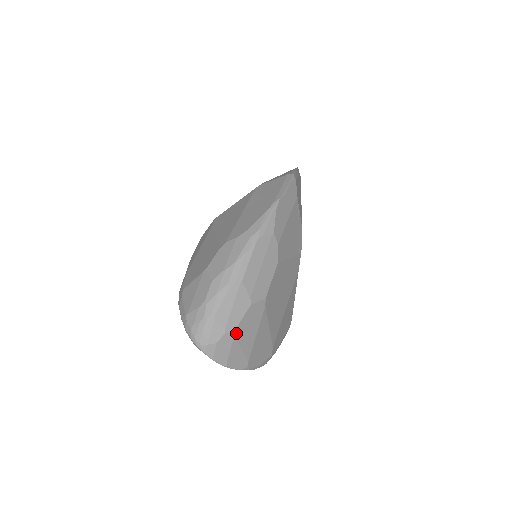
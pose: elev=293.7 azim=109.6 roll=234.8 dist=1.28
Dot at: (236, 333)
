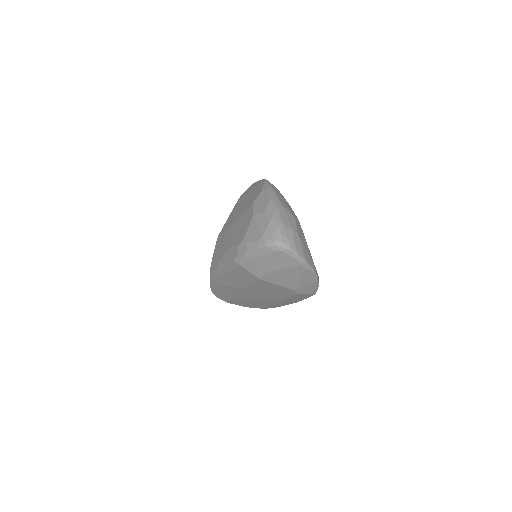
Dot at: (299, 235)
